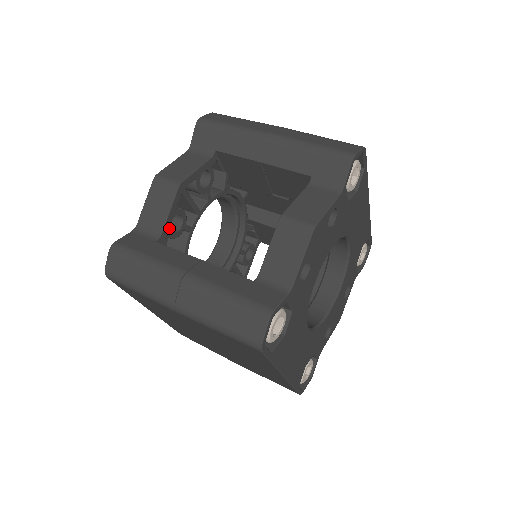
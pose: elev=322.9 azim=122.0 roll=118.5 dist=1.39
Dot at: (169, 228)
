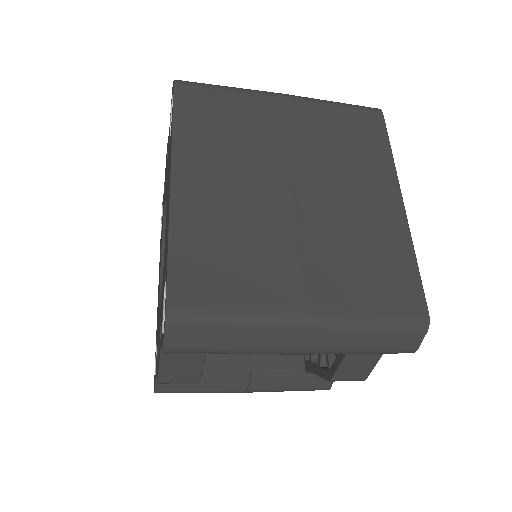
Dot at: occluded
